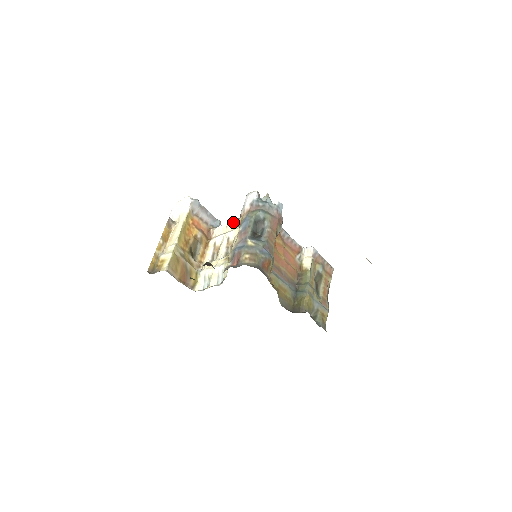
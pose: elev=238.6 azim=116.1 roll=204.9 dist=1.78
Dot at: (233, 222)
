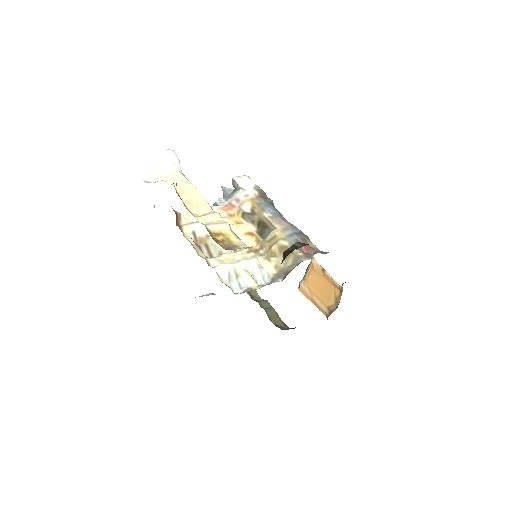
Dot at: (213, 208)
